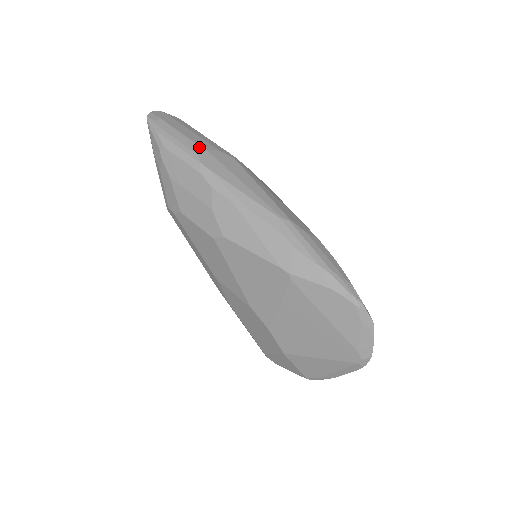
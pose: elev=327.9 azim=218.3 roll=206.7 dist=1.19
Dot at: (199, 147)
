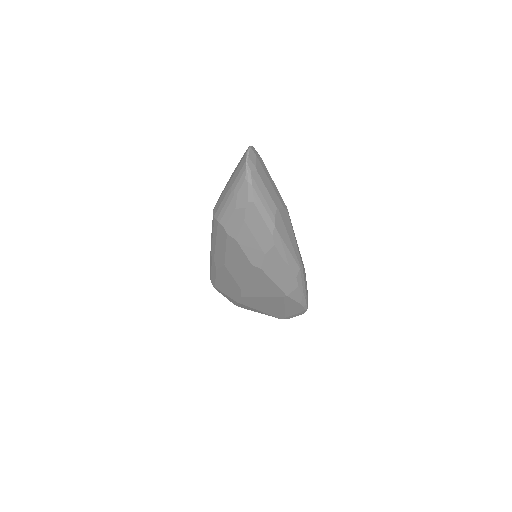
Dot at: (276, 208)
